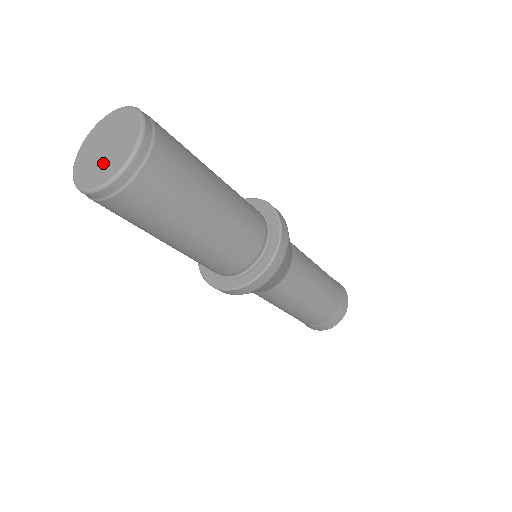
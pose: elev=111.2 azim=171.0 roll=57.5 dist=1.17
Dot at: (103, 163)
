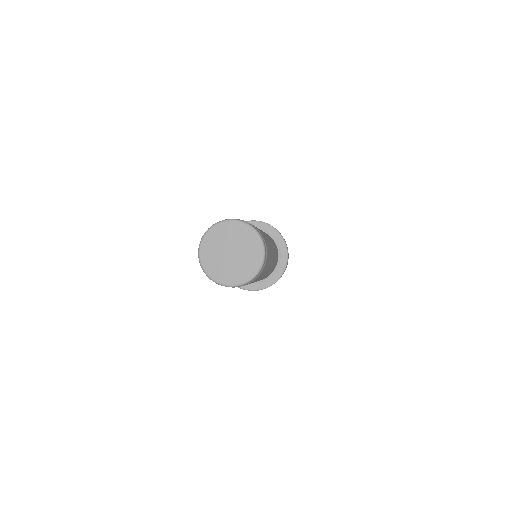
Dot at: (220, 262)
